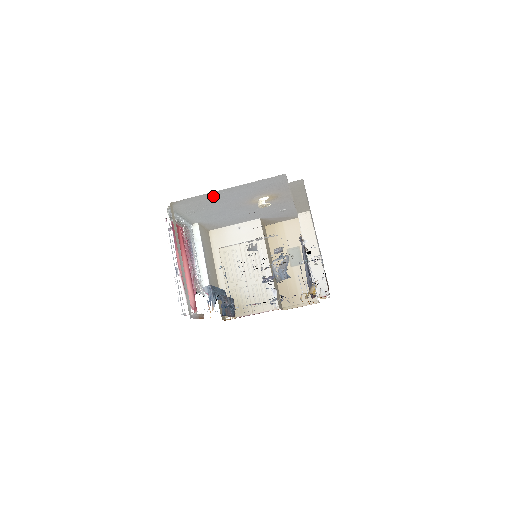
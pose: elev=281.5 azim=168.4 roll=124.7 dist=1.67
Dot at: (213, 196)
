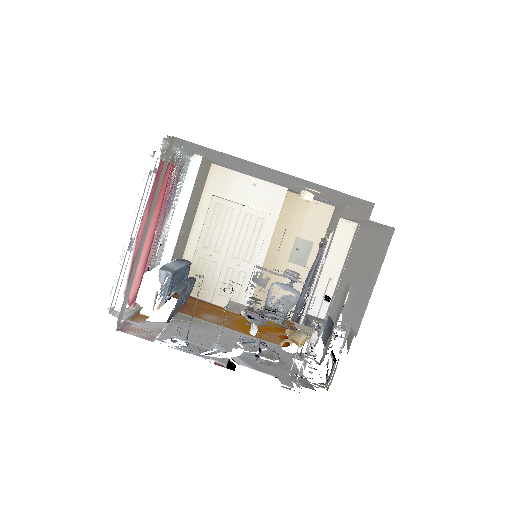
Dot at: (245, 161)
